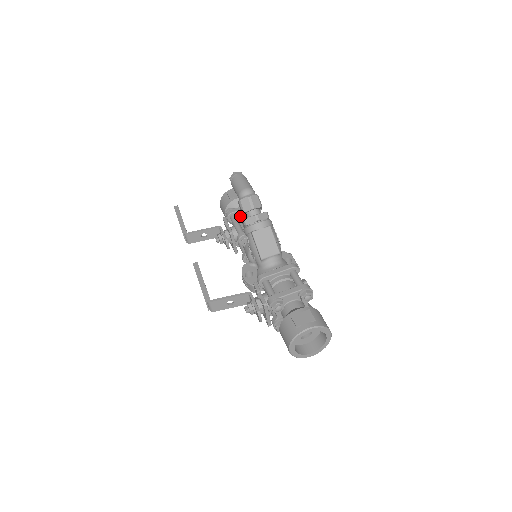
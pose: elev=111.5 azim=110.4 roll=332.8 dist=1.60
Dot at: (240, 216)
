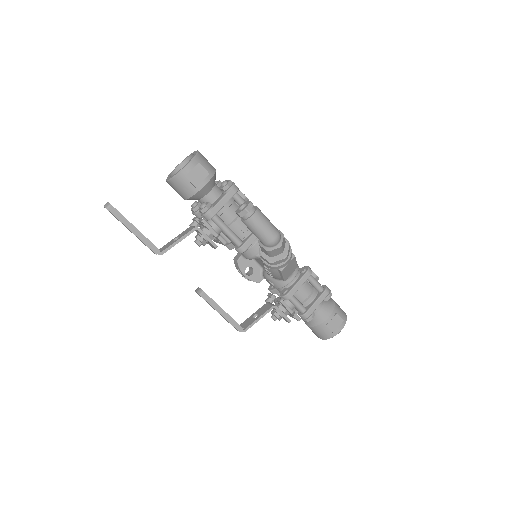
Dot at: (221, 212)
